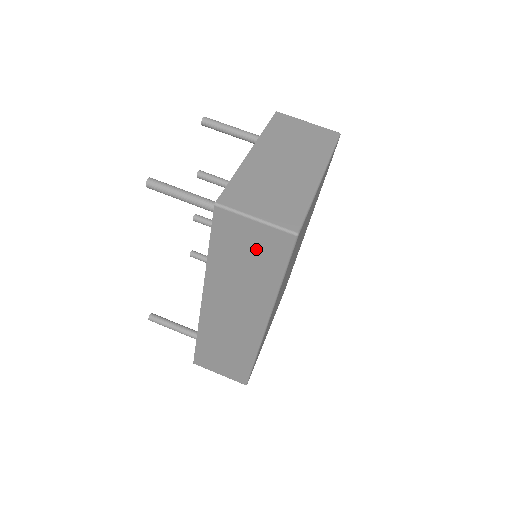
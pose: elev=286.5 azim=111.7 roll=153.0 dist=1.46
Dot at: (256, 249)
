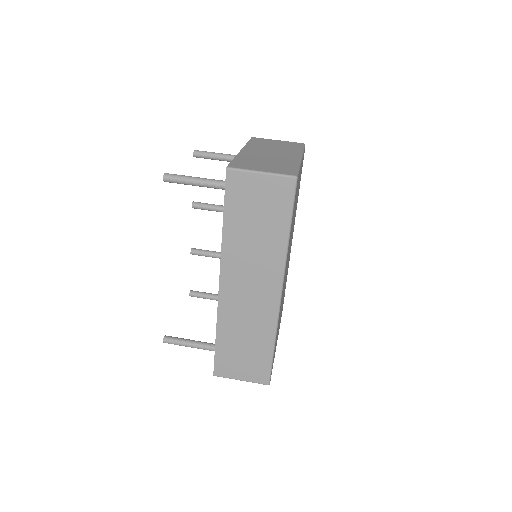
Dot at: (264, 204)
